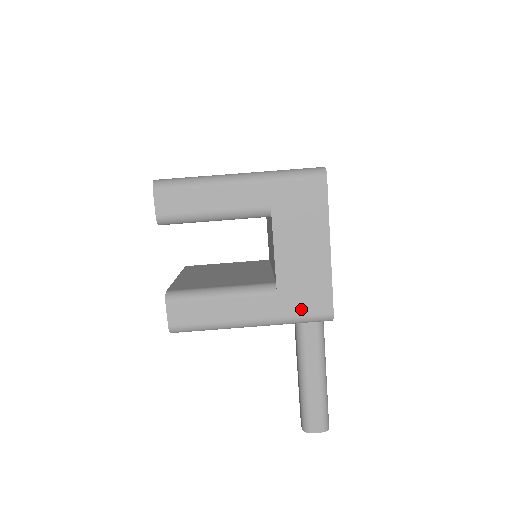
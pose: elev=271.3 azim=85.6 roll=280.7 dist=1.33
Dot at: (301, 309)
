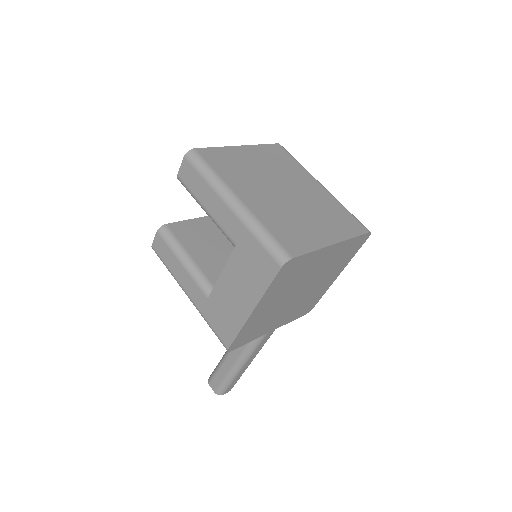
Dot at: (214, 323)
